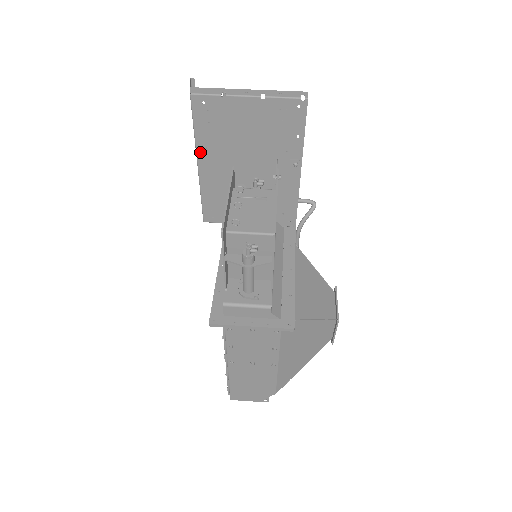
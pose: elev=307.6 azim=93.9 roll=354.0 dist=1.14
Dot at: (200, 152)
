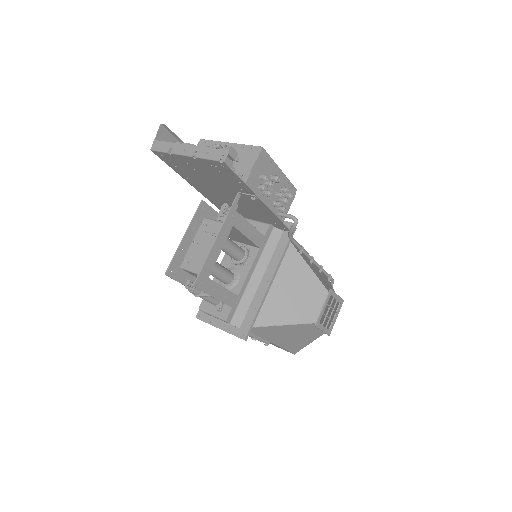
Dot at: (187, 180)
